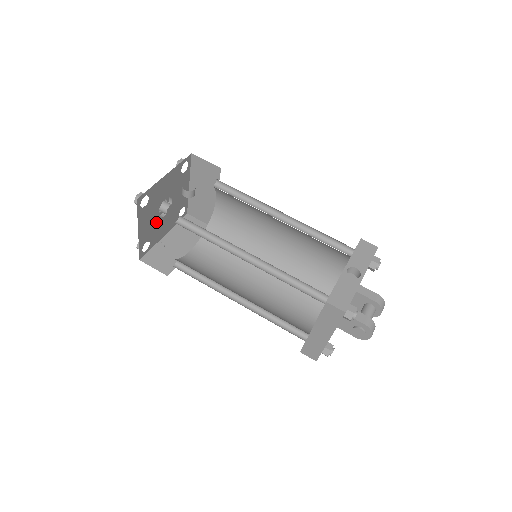
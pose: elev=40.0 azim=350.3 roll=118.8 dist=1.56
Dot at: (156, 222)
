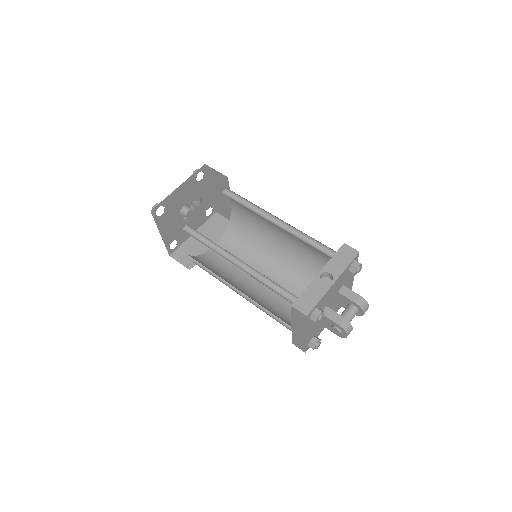
Dot at: (180, 224)
